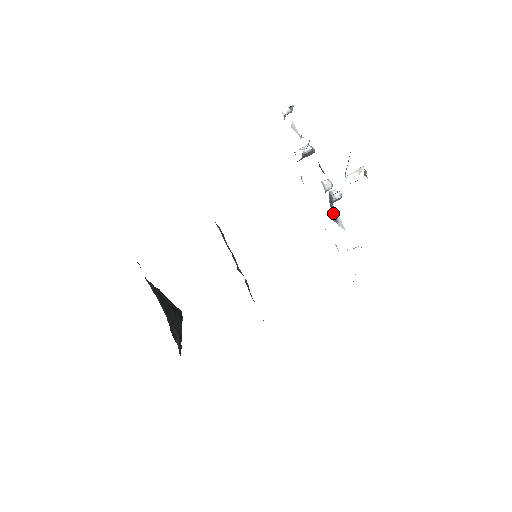
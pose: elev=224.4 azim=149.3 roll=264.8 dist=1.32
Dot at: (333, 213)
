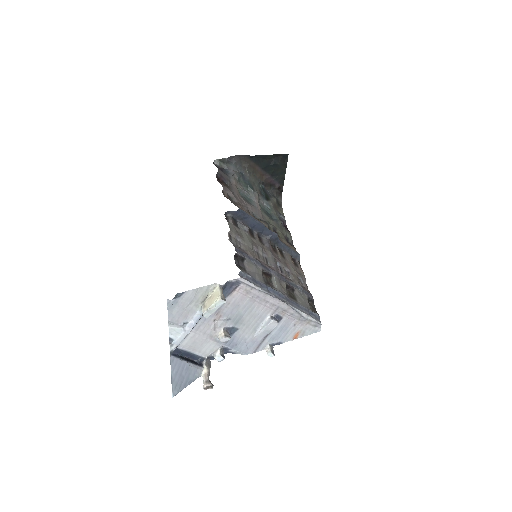
Dot at: (229, 351)
